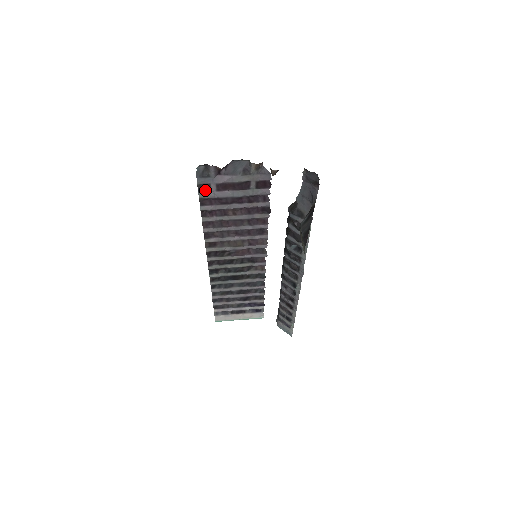
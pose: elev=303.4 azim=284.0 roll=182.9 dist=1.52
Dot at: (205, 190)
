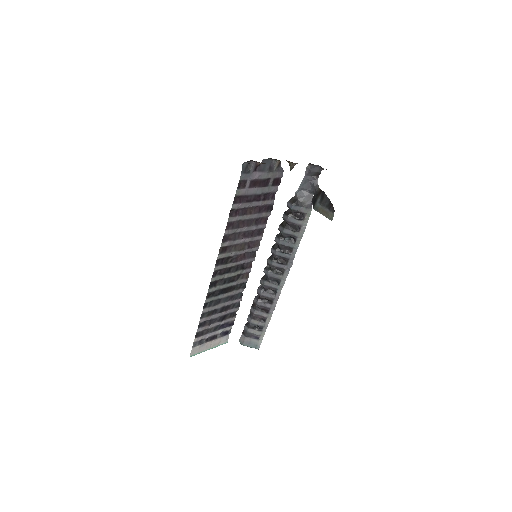
Dot at: (242, 187)
